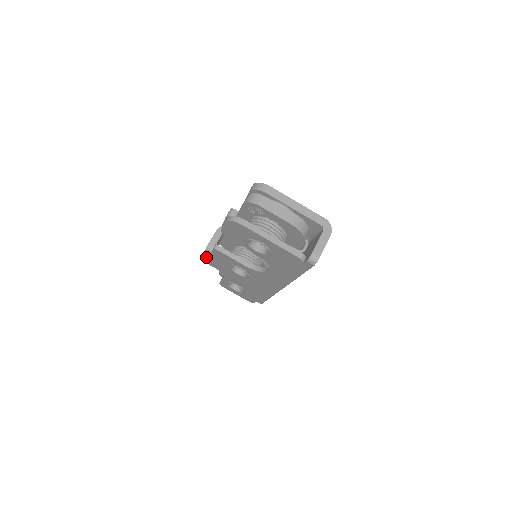
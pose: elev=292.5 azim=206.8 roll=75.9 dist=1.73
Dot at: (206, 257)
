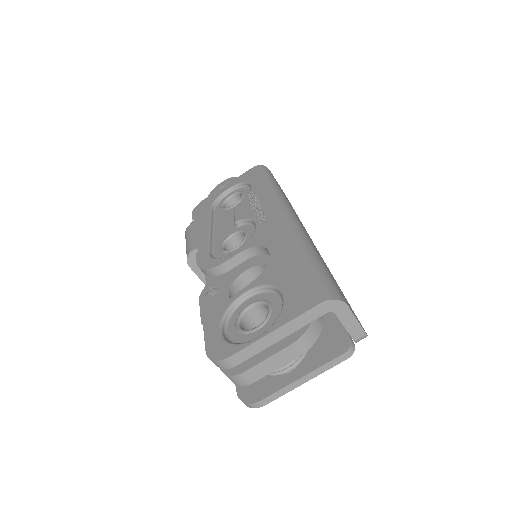
Dot at: occluded
